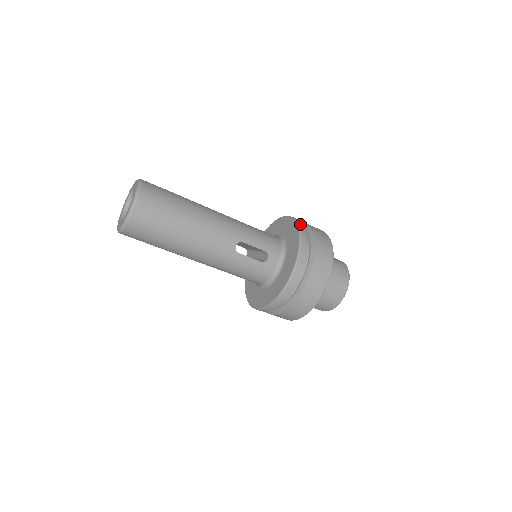
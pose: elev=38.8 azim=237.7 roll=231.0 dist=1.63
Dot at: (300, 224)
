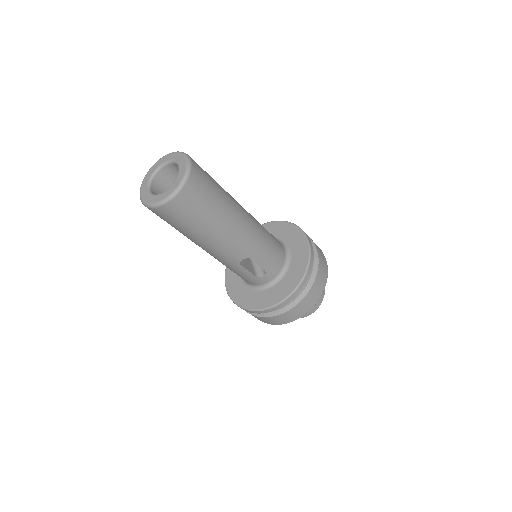
Dot at: (311, 263)
